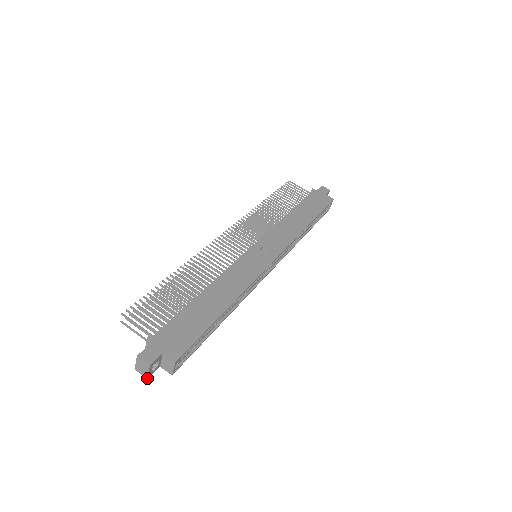
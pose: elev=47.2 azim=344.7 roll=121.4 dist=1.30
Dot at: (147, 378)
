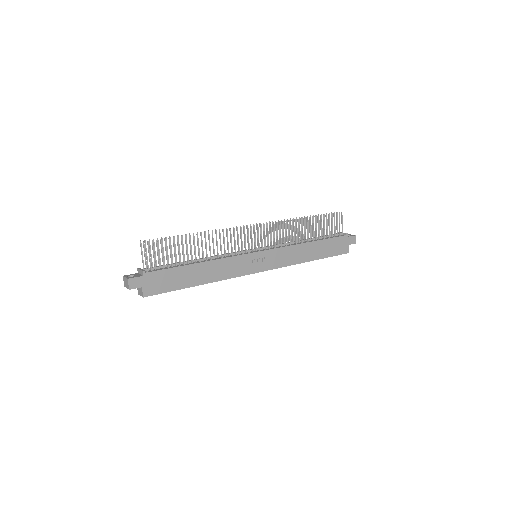
Dot at: (124, 286)
